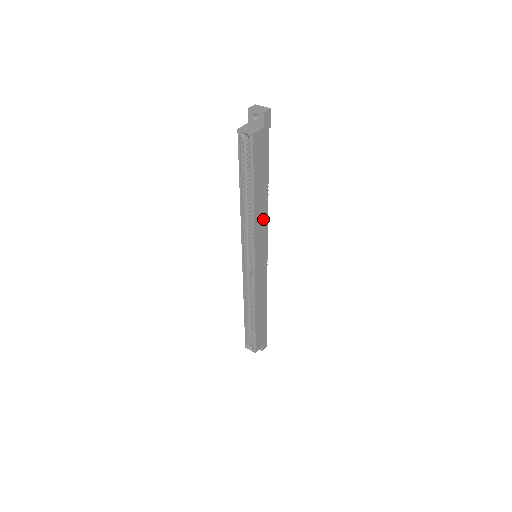
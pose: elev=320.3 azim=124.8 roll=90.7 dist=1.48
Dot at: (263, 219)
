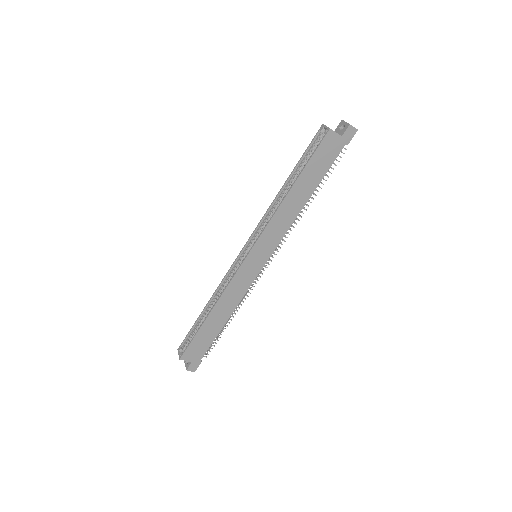
Dot at: (286, 221)
